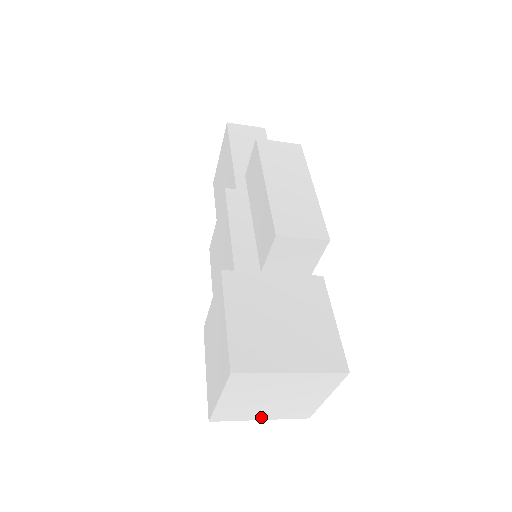
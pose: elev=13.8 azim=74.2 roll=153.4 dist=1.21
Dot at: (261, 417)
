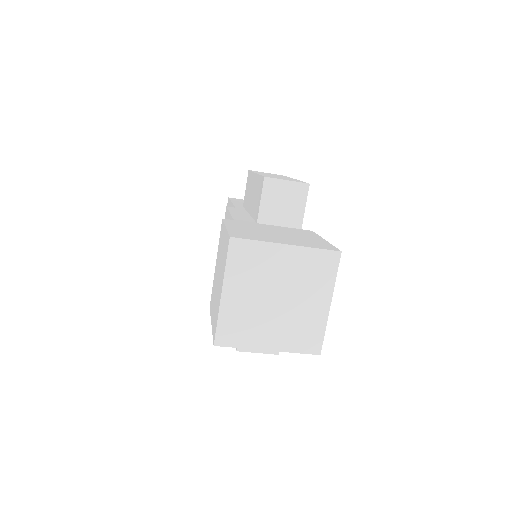
Dot at: (268, 343)
